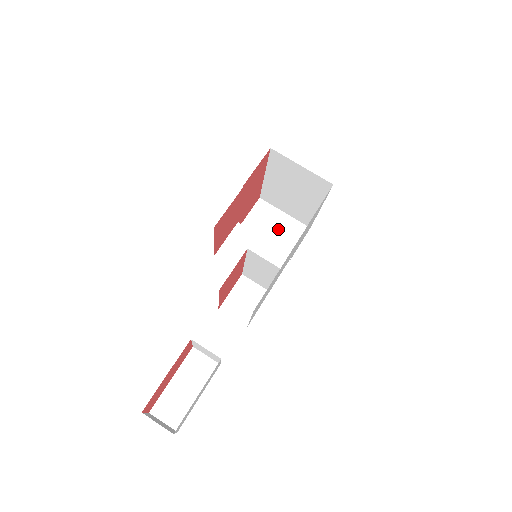
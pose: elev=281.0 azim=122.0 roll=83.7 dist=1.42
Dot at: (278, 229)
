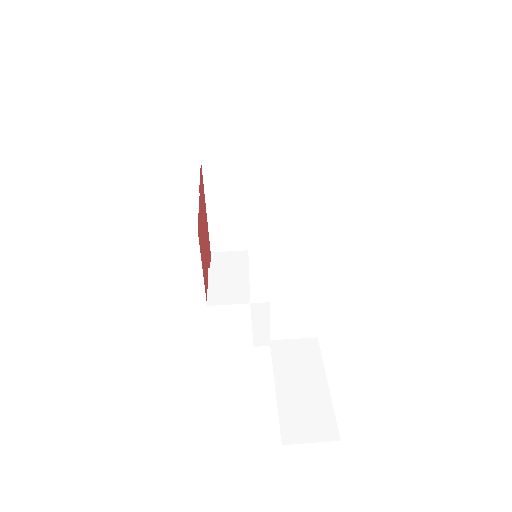
Dot at: occluded
